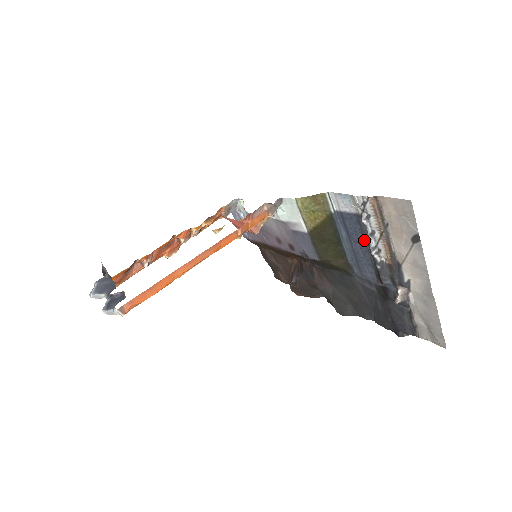
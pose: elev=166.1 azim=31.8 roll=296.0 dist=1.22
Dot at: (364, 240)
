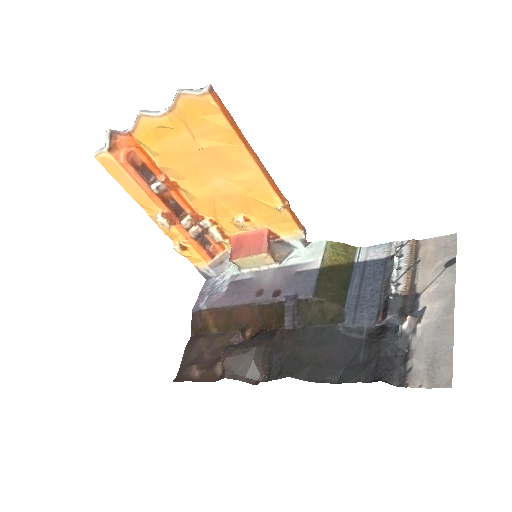
Dot at: (382, 279)
